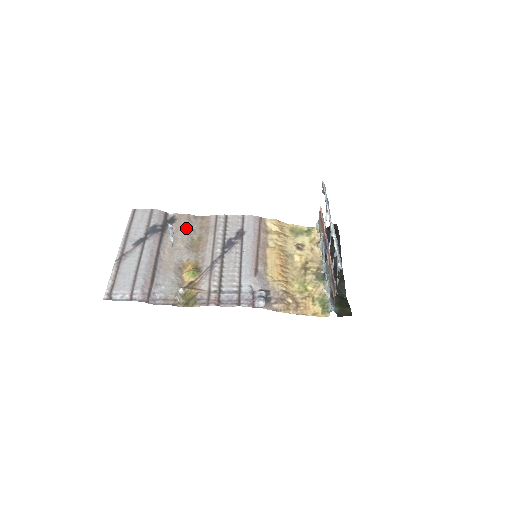
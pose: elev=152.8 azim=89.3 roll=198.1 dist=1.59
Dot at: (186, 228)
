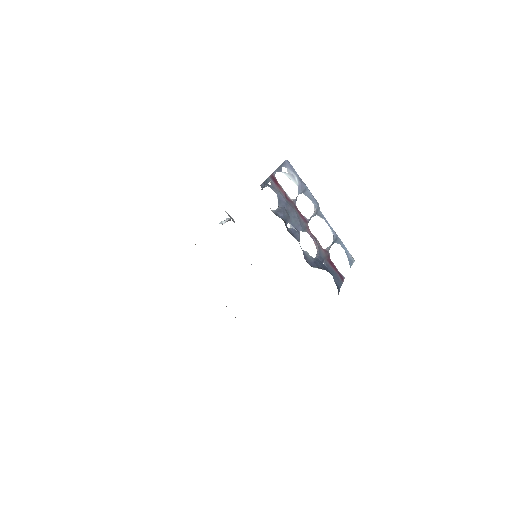
Dot at: occluded
